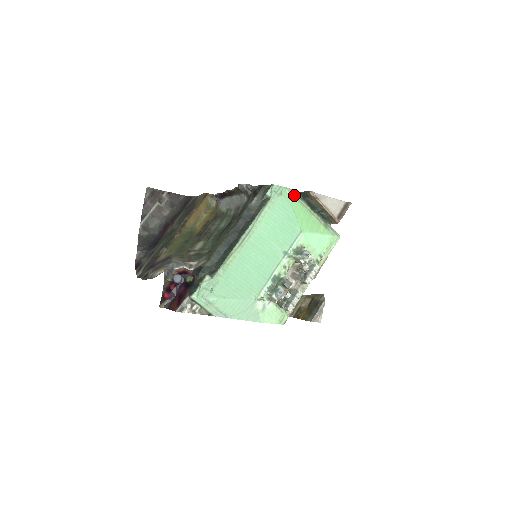
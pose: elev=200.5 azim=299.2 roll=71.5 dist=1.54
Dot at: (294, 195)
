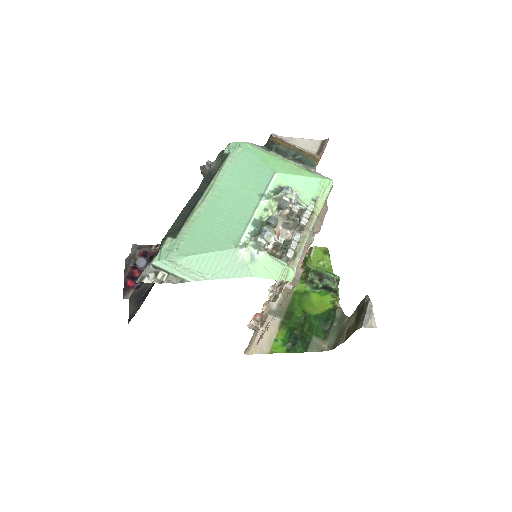
Dot at: (257, 148)
